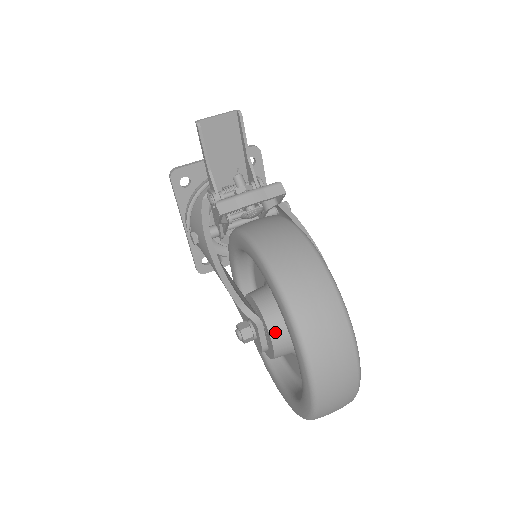
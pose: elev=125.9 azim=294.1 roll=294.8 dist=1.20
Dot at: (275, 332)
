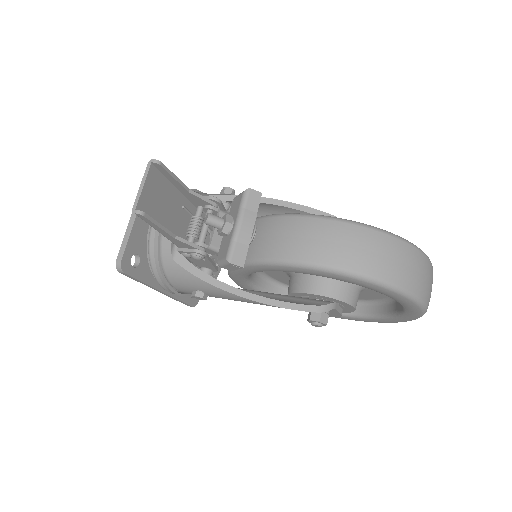
Dot at: (350, 299)
